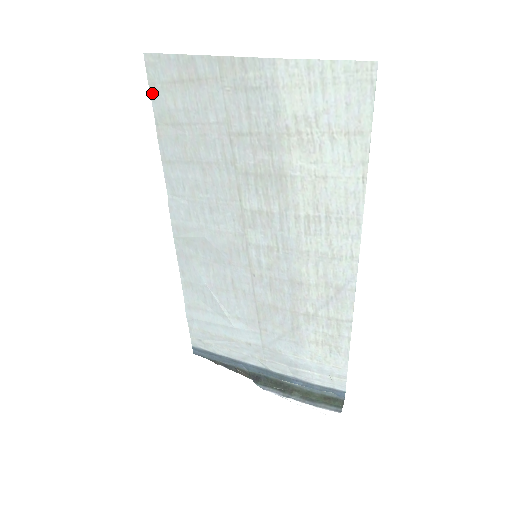
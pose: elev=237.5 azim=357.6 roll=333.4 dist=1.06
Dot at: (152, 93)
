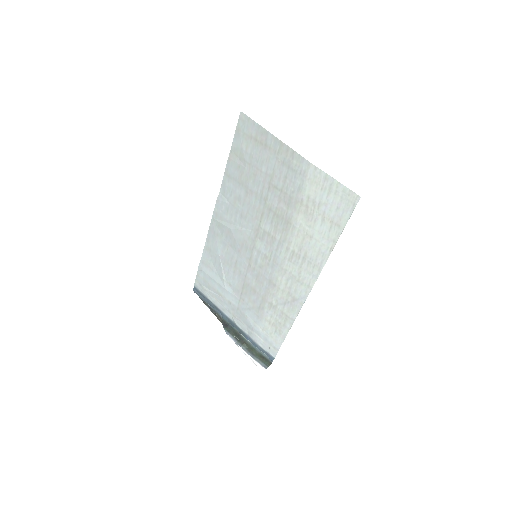
Dot at: (236, 134)
